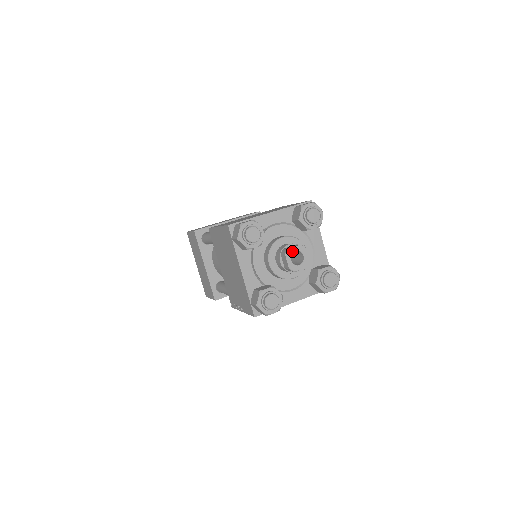
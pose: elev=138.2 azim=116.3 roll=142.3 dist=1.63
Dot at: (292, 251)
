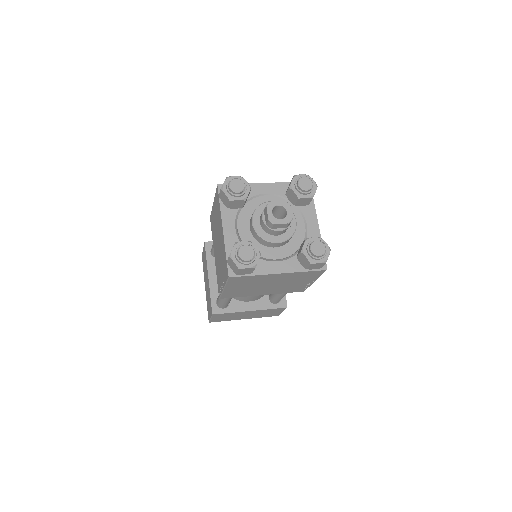
Dot at: (274, 204)
